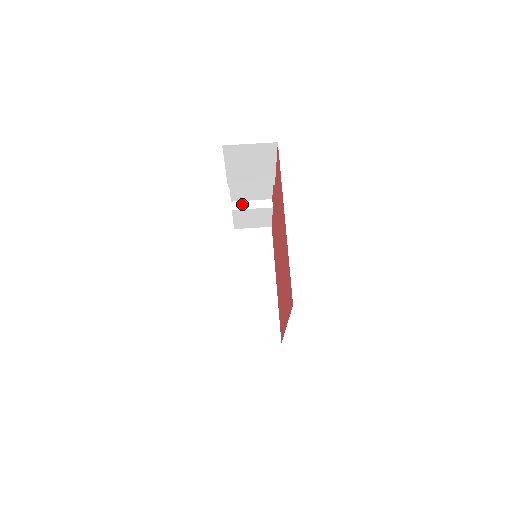
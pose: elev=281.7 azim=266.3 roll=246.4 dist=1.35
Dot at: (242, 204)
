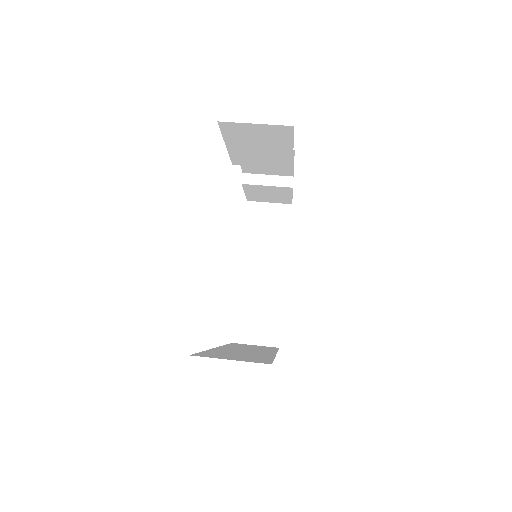
Dot at: (255, 178)
